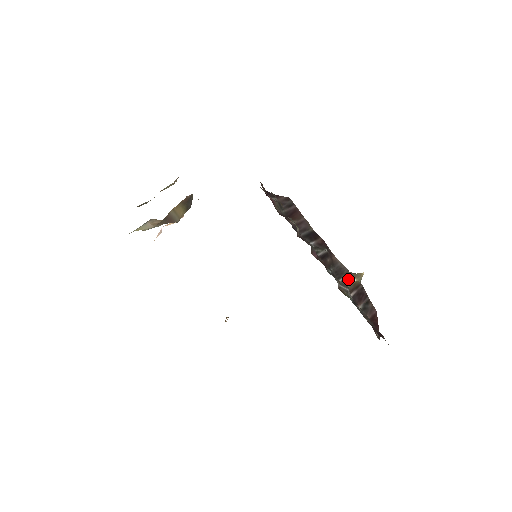
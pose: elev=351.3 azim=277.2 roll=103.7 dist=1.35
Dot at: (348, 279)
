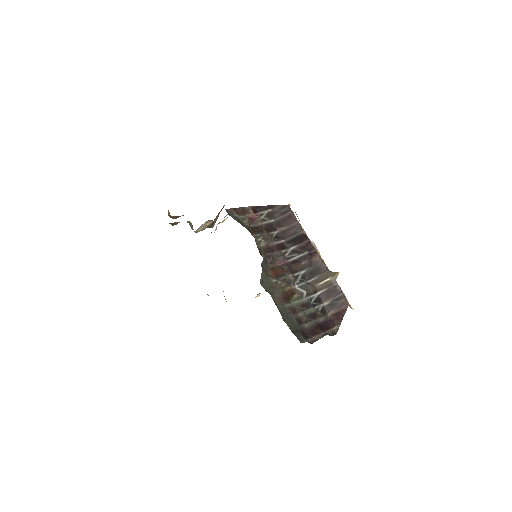
Dot at: (321, 278)
